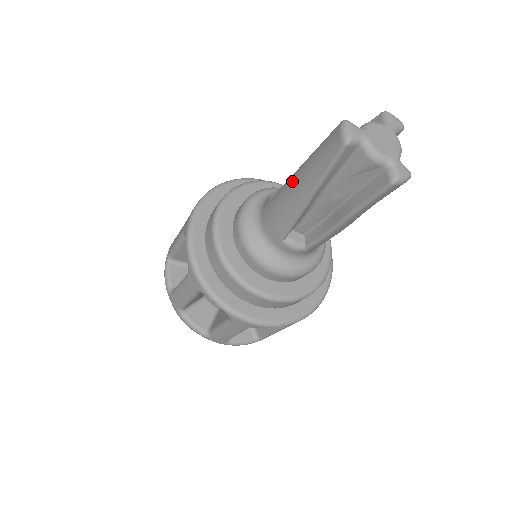
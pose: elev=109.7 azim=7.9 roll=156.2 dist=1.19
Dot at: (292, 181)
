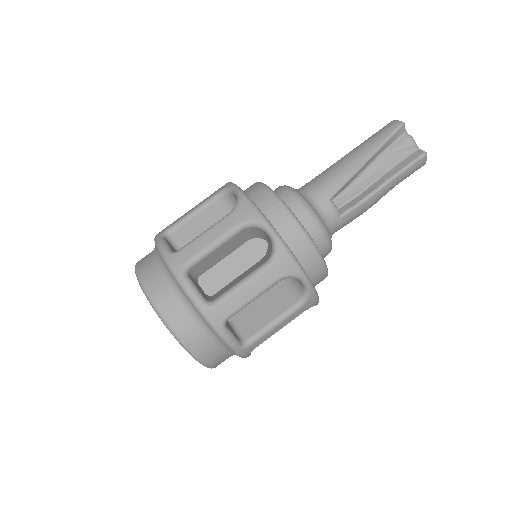
Dot at: (346, 156)
